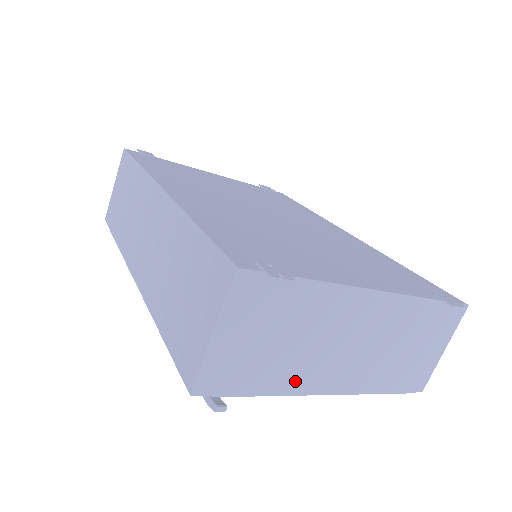
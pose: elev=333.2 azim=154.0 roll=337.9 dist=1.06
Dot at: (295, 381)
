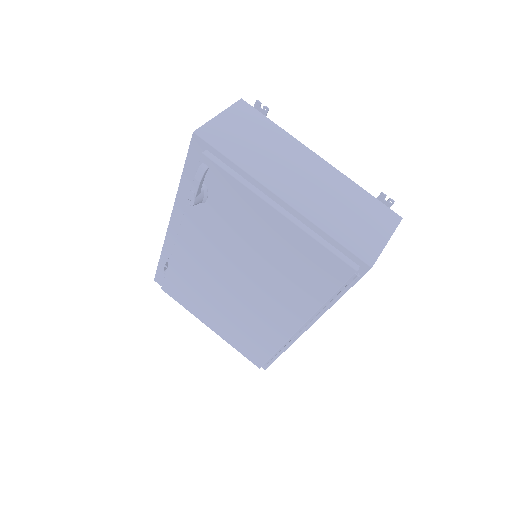
Dot at: (258, 171)
